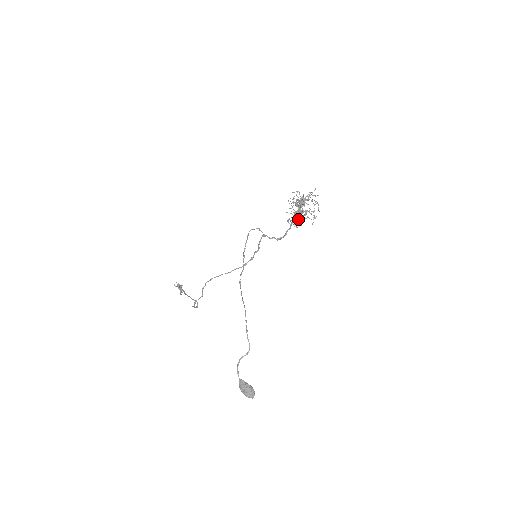
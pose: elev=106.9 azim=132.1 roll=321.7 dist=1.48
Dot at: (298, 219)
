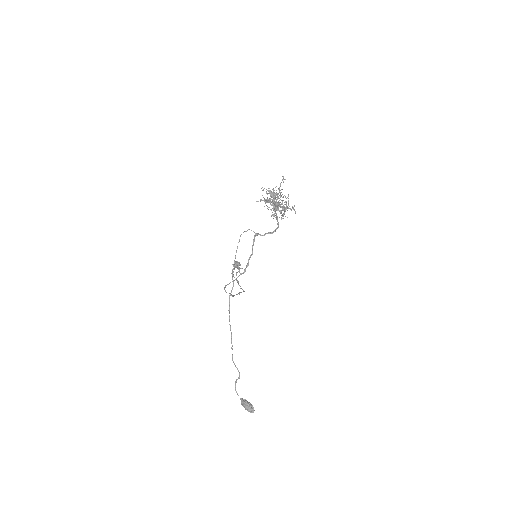
Dot at: occluded
